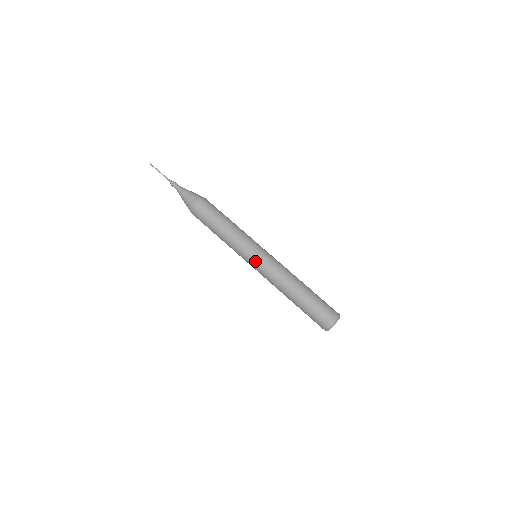
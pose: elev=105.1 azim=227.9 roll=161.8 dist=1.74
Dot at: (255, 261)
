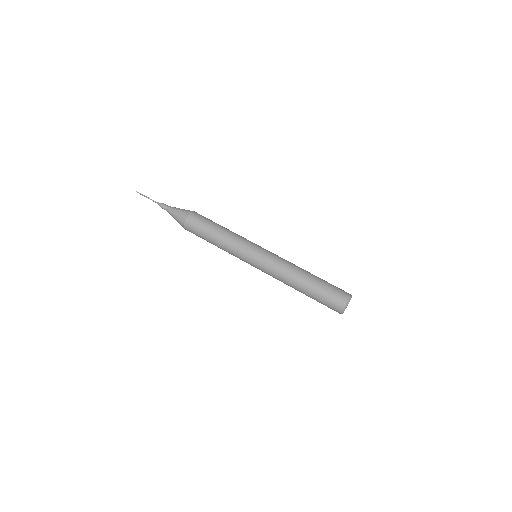
Dot at: (259, 254)
